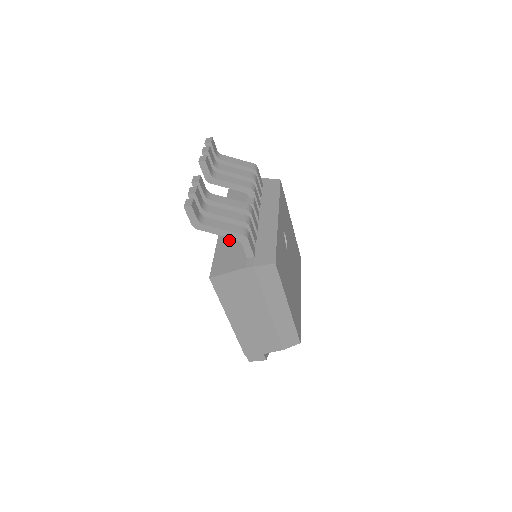
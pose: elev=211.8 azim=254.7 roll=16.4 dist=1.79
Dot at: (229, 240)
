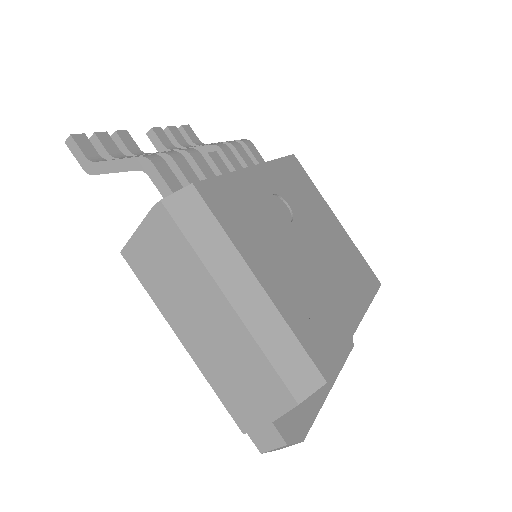
Dot at: occluded
